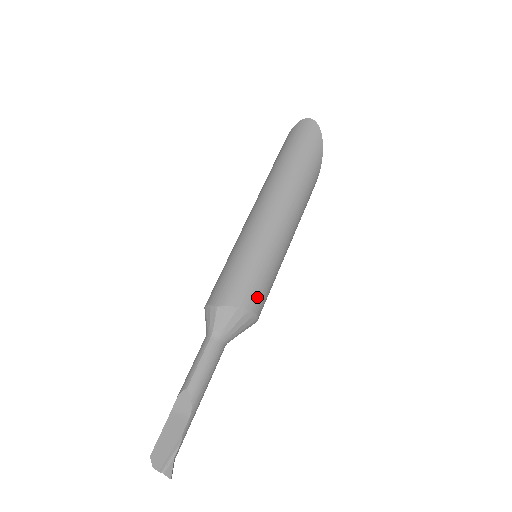
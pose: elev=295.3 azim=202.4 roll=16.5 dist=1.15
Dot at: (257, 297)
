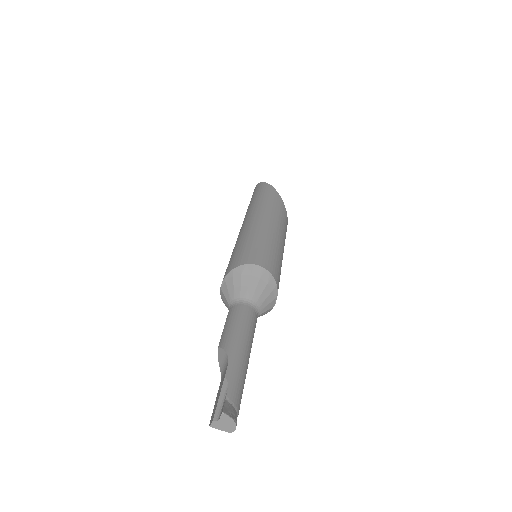
Dot at: (248, 256)
